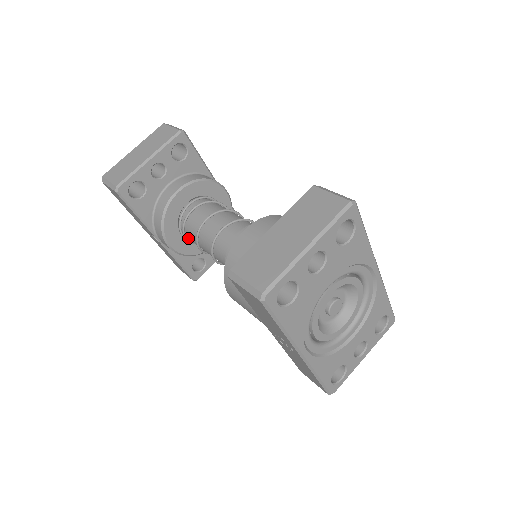
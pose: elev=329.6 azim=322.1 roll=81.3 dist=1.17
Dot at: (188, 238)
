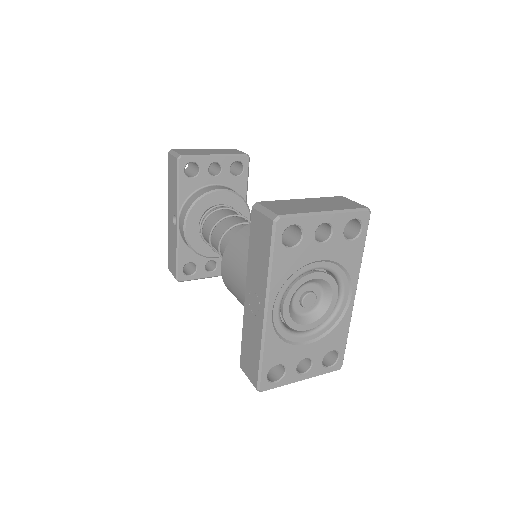
Dot at: (203, 230)
